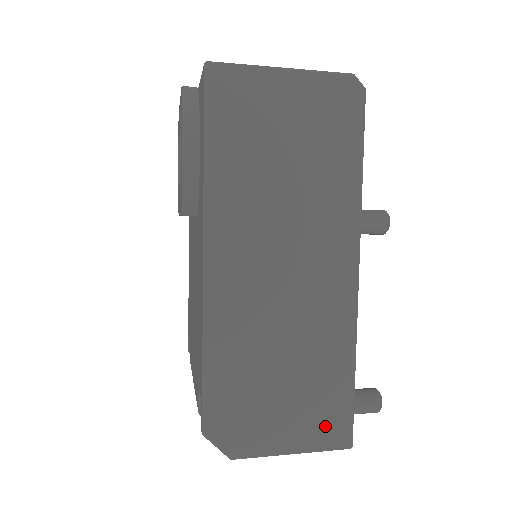
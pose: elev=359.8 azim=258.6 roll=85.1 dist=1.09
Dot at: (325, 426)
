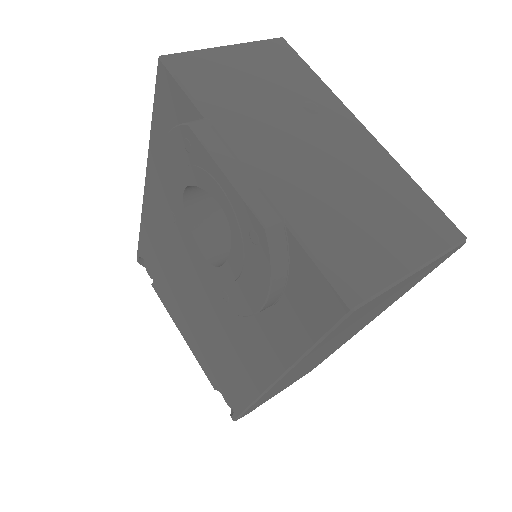
Dot at: (303, 375)
